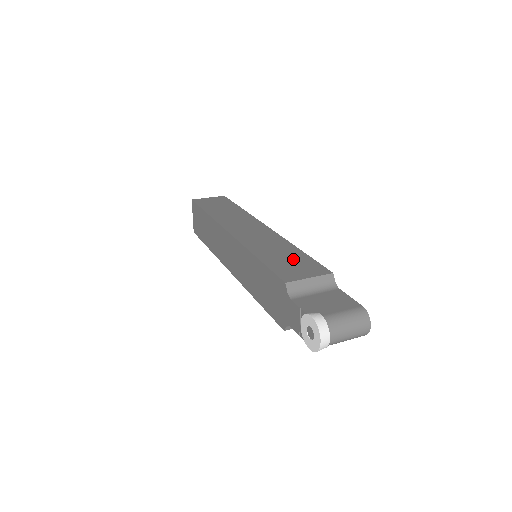
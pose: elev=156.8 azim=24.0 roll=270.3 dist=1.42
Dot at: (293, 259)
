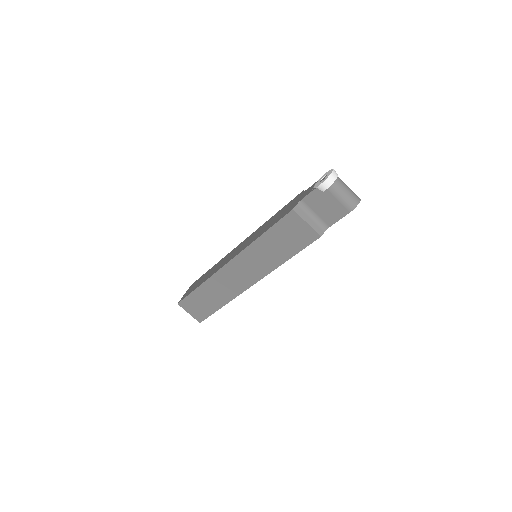
Dot at: occluded
